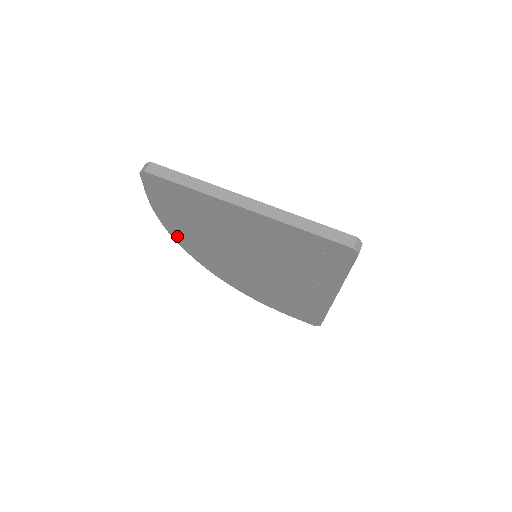
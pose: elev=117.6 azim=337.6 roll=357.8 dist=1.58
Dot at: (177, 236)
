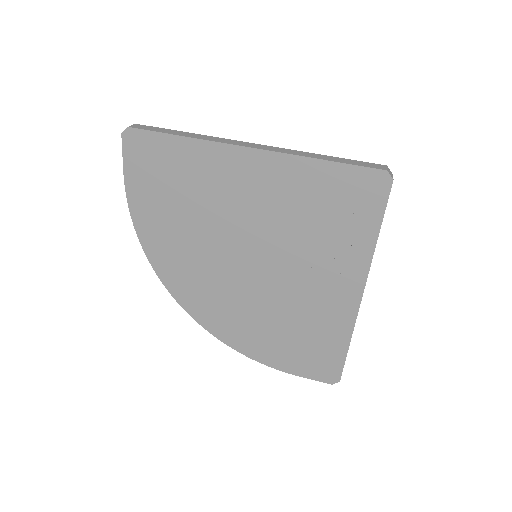
Dot at: (153, 251)
